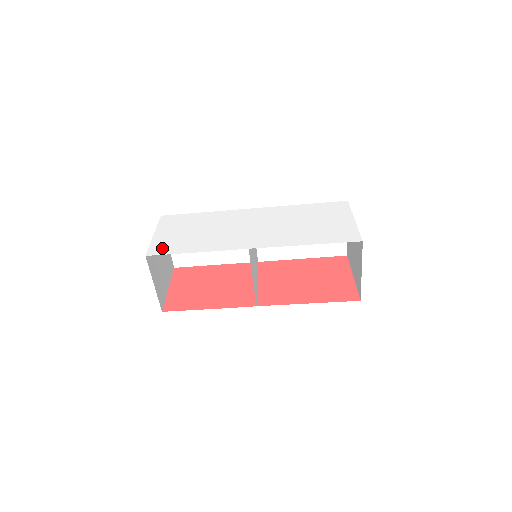
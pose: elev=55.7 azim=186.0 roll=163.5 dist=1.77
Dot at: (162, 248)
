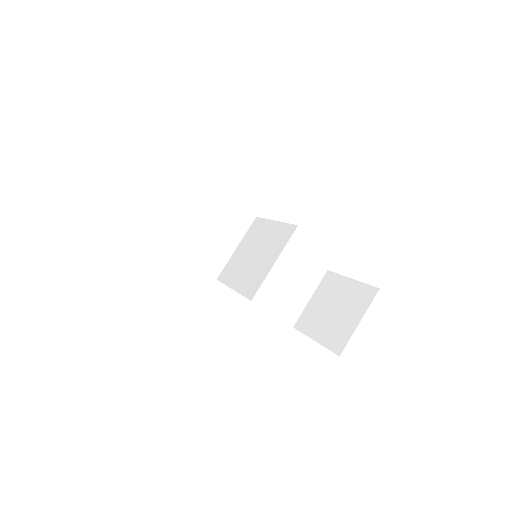
Dot at: occluded
